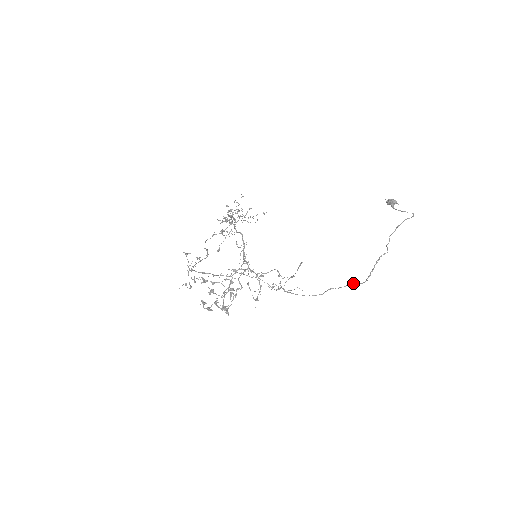
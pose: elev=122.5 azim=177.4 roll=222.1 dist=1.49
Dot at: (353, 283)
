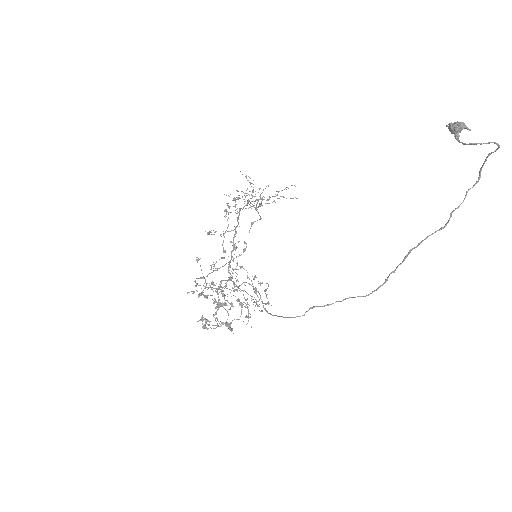
Dot at: occluded
